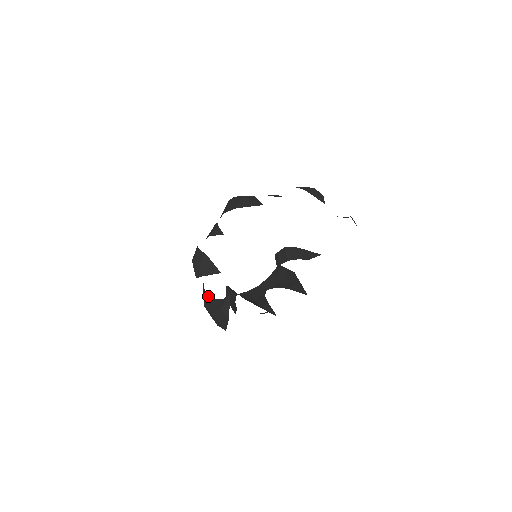
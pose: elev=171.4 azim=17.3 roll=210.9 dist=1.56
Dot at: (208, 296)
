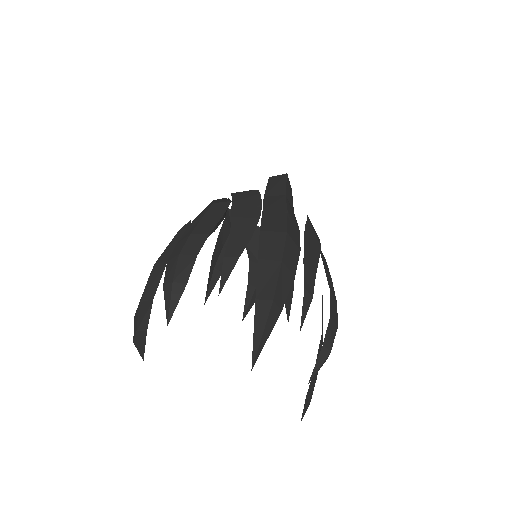
Dot at: (160, 277)
